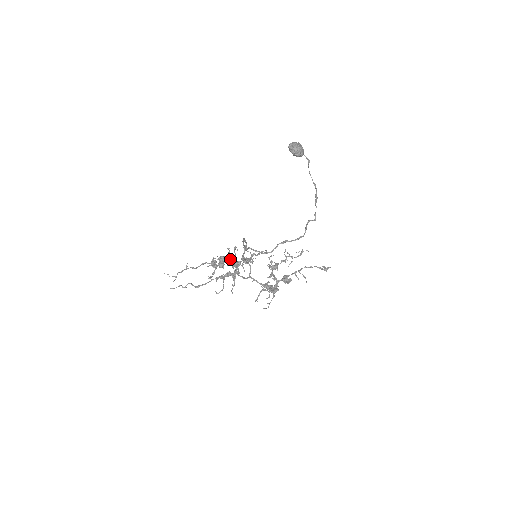
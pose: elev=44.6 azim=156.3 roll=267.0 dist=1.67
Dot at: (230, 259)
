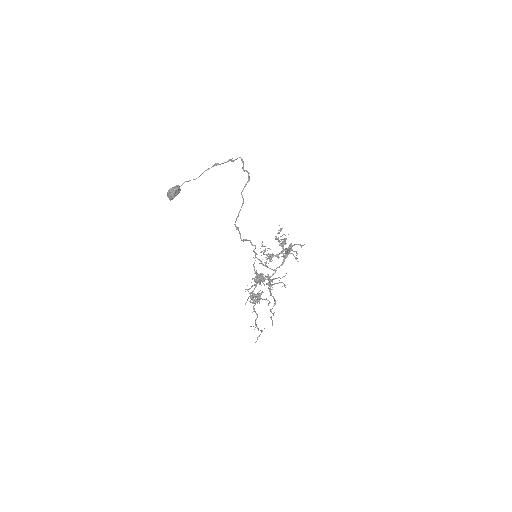
Dot at: (254, 279)
